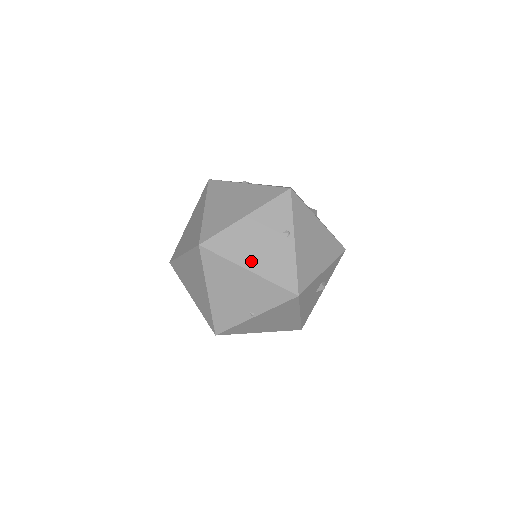
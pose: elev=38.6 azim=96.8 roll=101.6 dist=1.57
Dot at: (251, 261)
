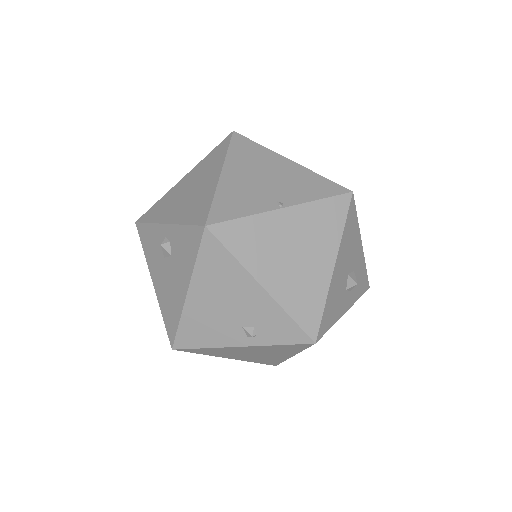
Dot at: occluded
